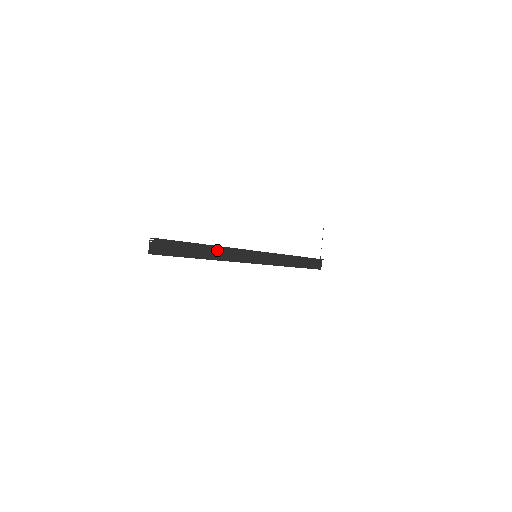
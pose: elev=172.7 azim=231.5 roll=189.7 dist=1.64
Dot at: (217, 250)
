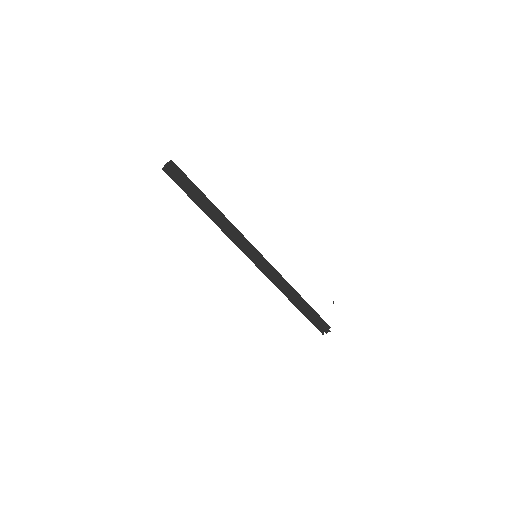
Dot at: (220, 214)
